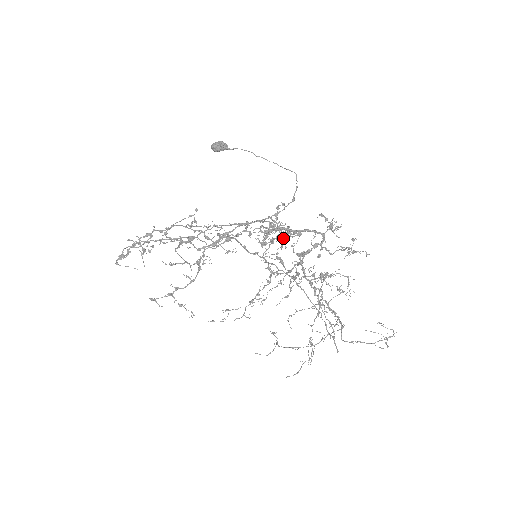
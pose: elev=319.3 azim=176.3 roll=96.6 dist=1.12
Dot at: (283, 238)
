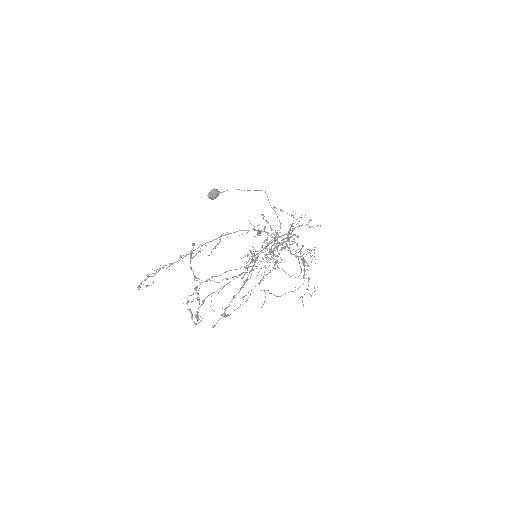
Dot at: occluded
